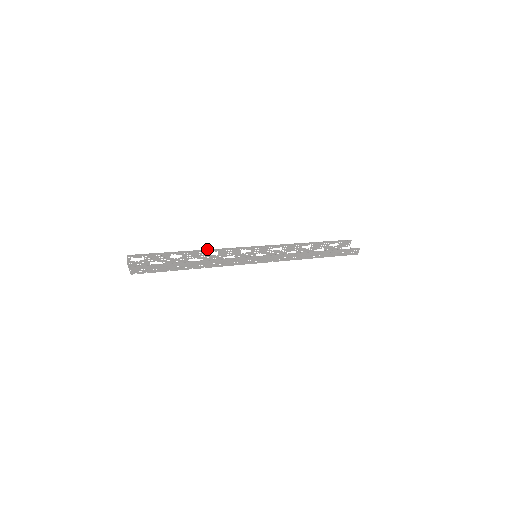
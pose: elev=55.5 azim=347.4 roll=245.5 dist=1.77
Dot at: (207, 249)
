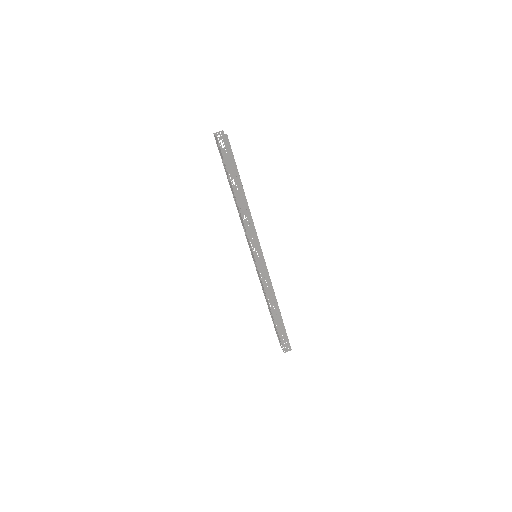
Dot at: occluded
